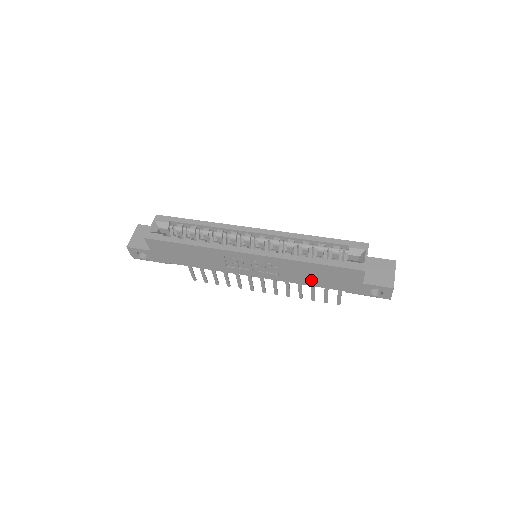
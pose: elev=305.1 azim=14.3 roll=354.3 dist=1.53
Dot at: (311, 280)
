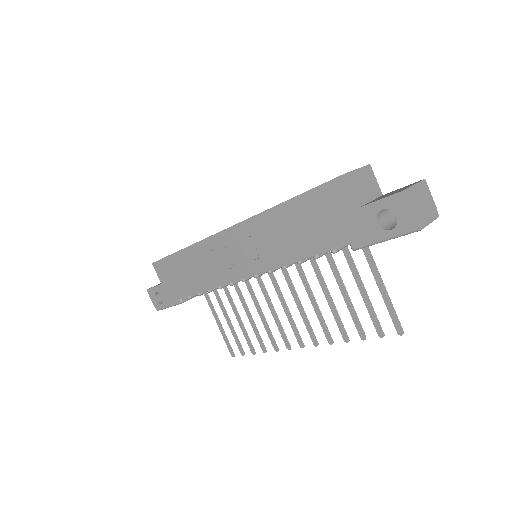
Dot at: (301, 244)
